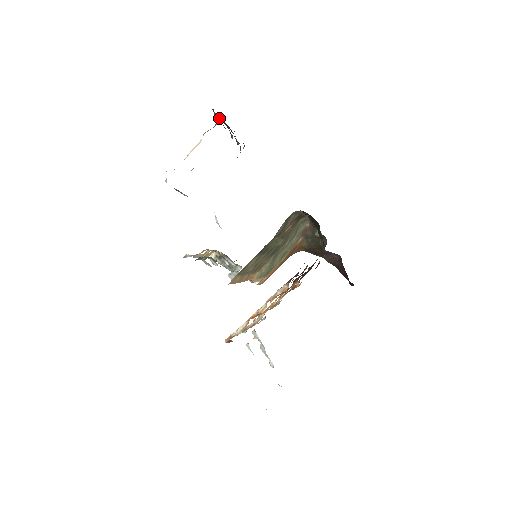
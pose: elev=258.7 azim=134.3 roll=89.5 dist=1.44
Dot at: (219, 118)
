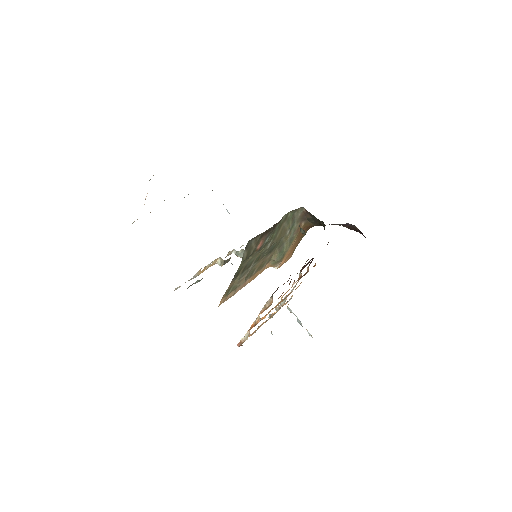
Dot at: occluded
